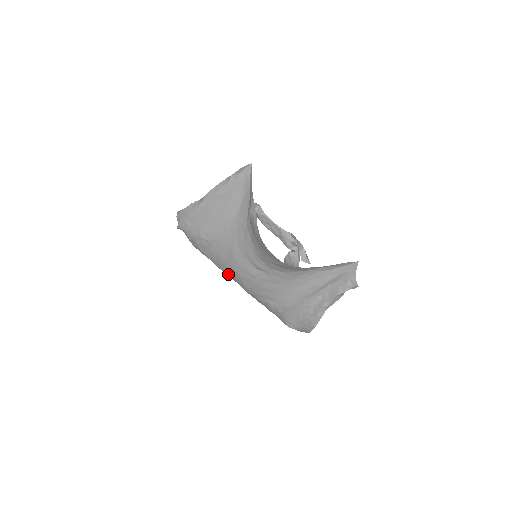
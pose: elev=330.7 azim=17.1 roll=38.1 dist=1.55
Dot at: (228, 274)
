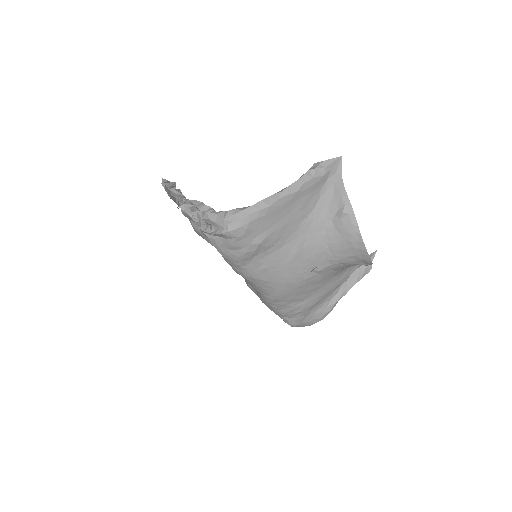
Dot at: (263, 283)
